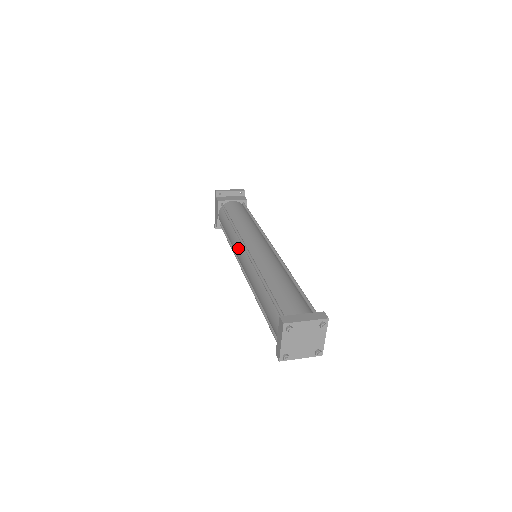
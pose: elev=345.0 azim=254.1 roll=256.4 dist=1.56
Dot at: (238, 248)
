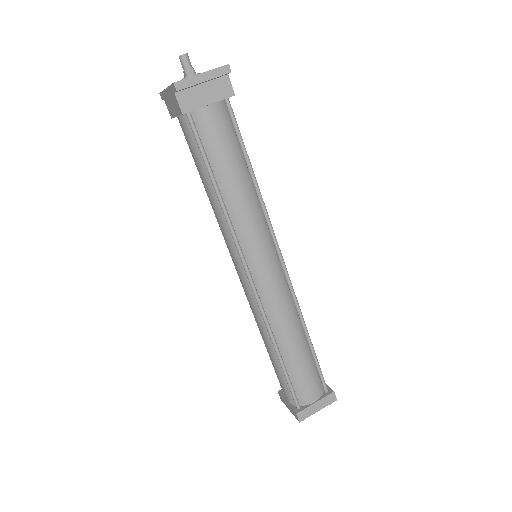
Dot at: (234, 255)
